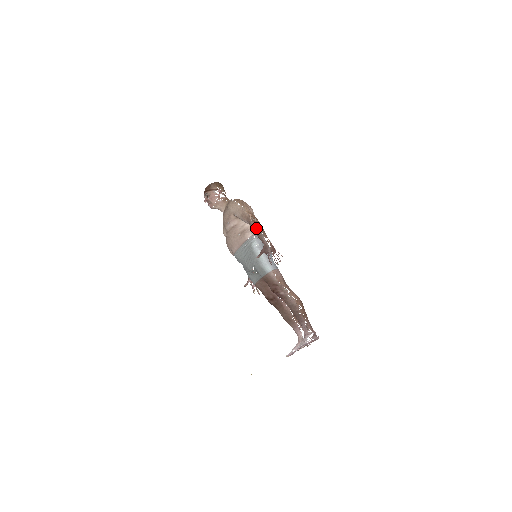
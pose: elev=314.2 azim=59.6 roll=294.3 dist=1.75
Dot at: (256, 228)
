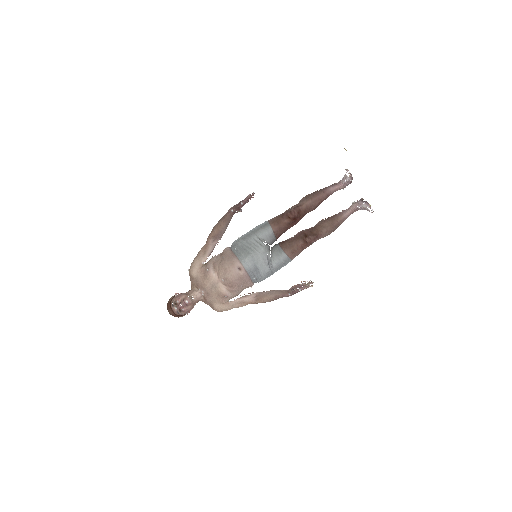
Dot at: (216, 224)
